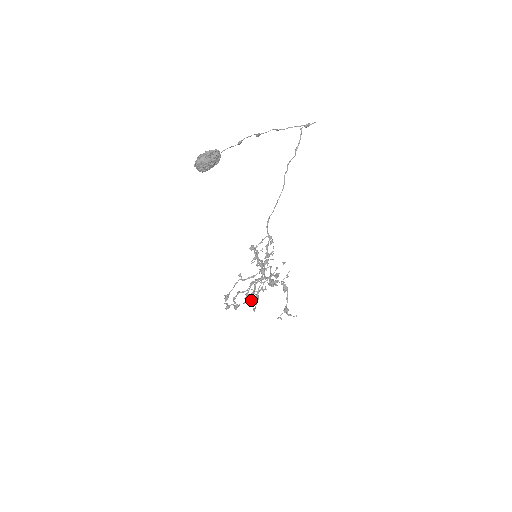
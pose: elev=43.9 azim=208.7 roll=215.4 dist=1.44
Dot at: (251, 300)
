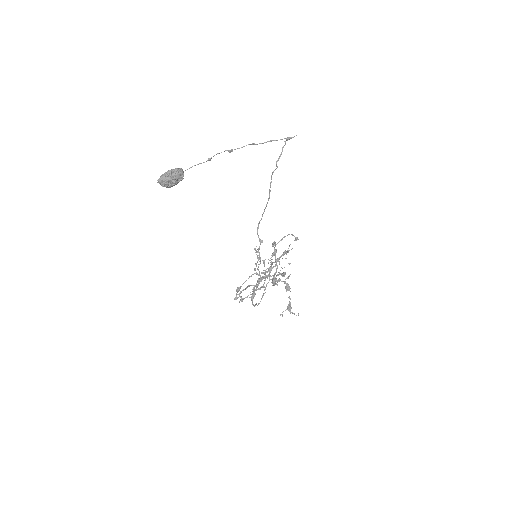
Dot at: occluded
